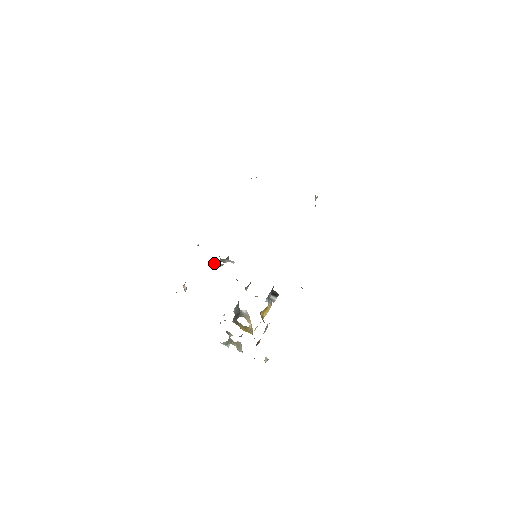
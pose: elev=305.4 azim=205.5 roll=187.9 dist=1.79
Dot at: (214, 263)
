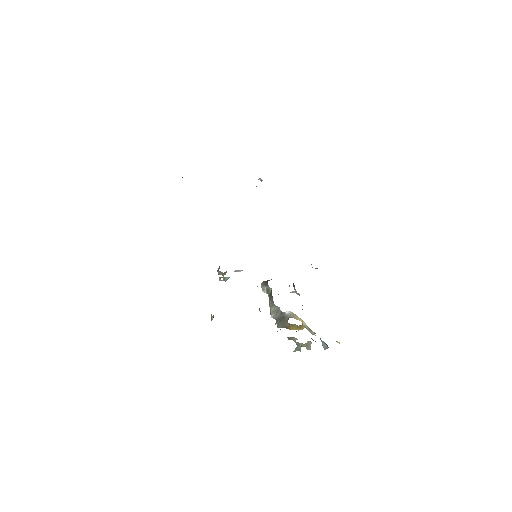
Dot at: occluded
